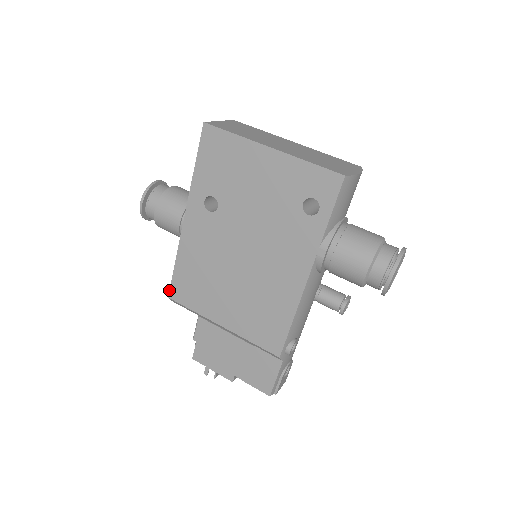
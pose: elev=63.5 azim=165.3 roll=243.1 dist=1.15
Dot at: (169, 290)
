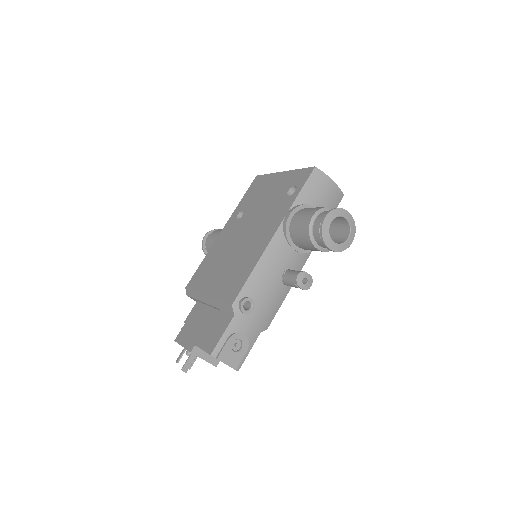
Dot at: (189, 282)
